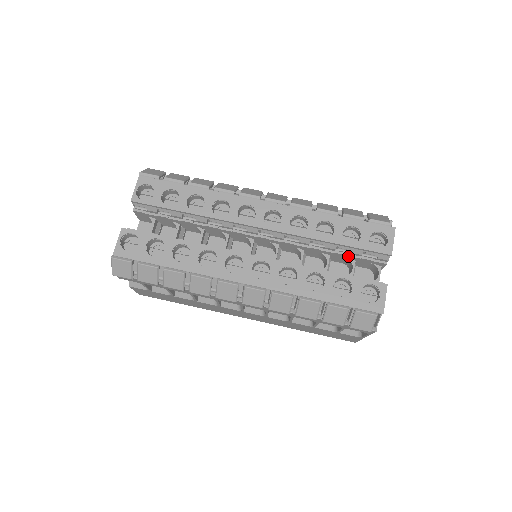
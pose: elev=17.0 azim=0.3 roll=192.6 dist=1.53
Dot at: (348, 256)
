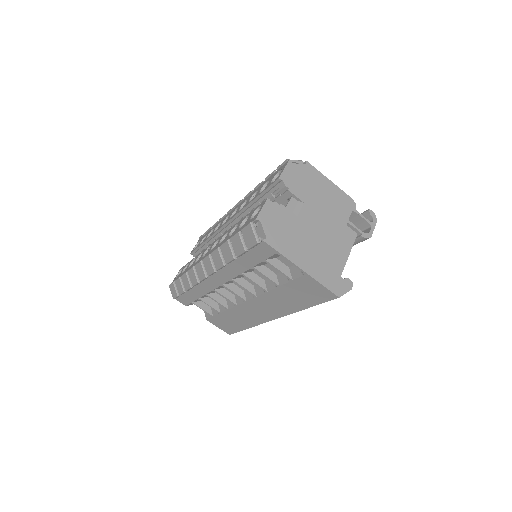
Dot at: occluded
